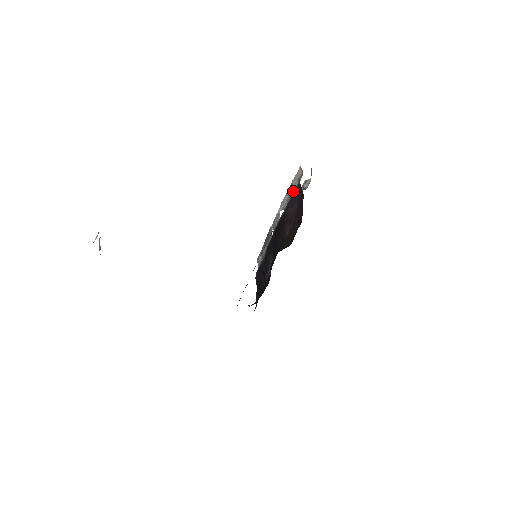
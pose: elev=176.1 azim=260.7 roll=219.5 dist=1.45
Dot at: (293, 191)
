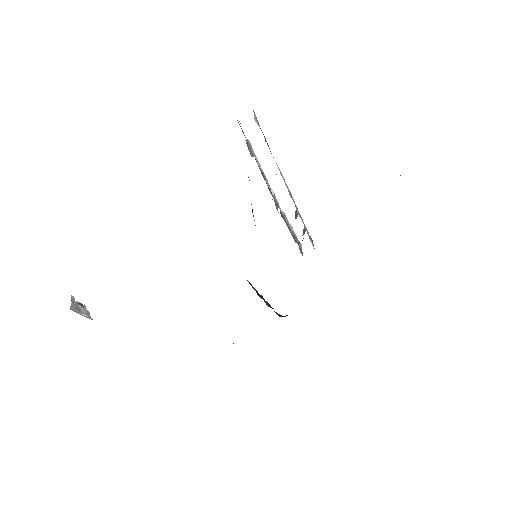
Dot at: occluded
